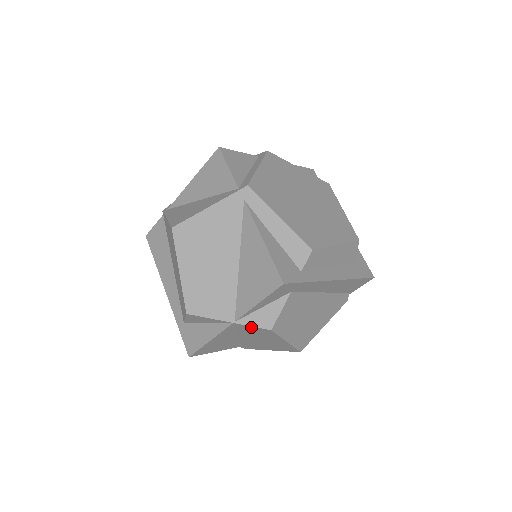
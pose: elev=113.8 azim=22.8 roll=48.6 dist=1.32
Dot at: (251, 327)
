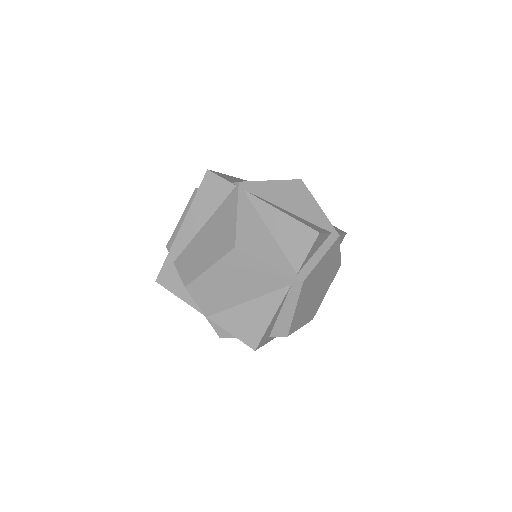
Dot at: (211, 325)
